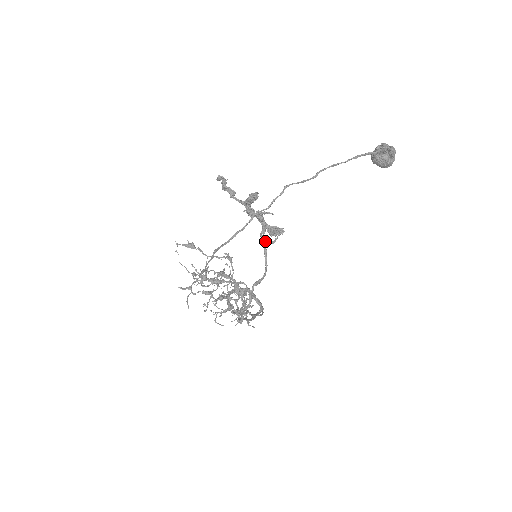
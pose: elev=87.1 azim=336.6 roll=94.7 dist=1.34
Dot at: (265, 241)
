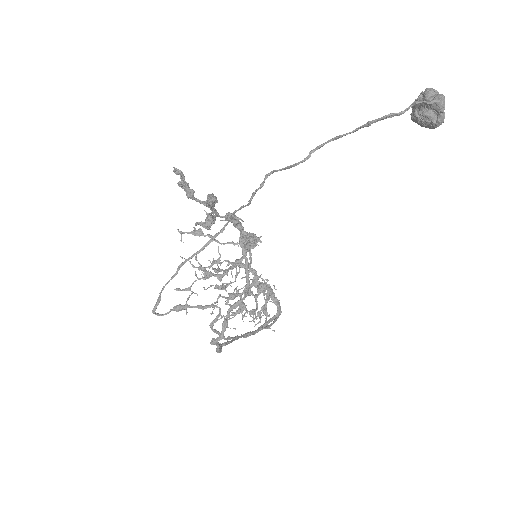
Dot at: occluded
